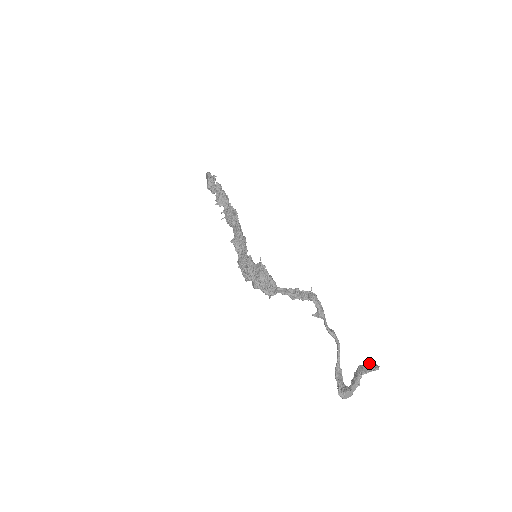
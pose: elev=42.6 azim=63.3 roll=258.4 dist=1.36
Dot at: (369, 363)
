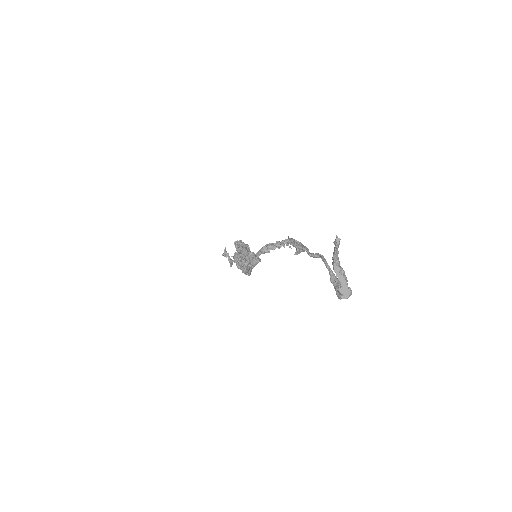
Dot at: occluded
